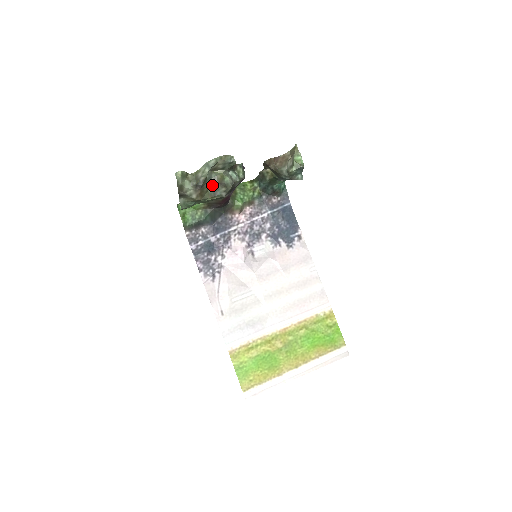
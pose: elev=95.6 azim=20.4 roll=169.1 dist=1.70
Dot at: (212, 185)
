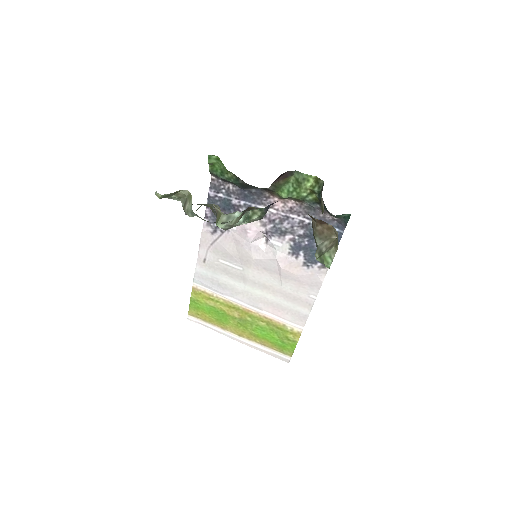
Dot at: (213, 206)
